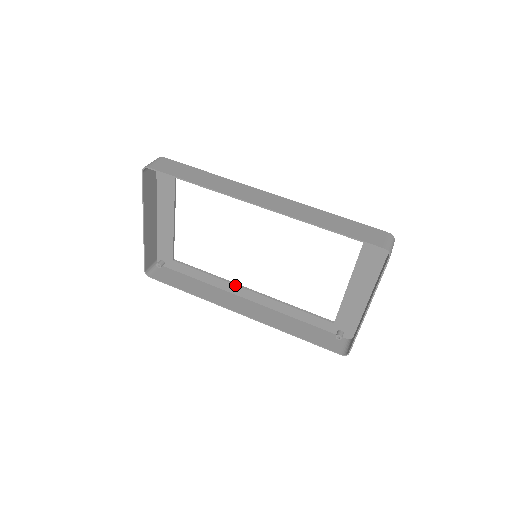
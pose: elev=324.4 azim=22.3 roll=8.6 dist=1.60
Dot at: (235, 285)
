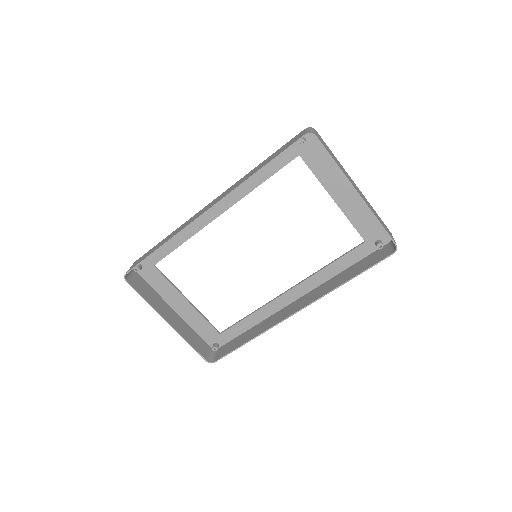
Dot at: (274, 300)
